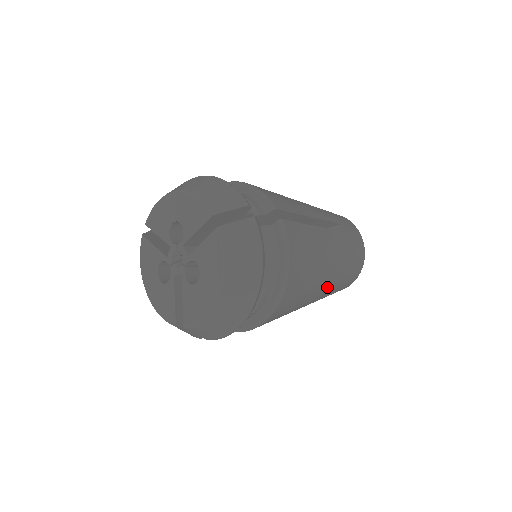
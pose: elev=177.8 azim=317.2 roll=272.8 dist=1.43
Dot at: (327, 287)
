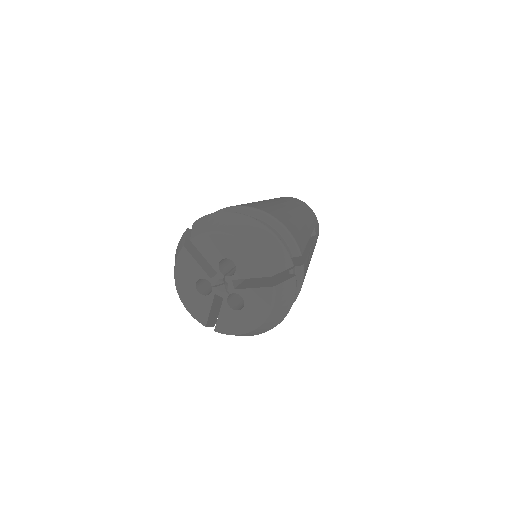
Dot at: occluded
